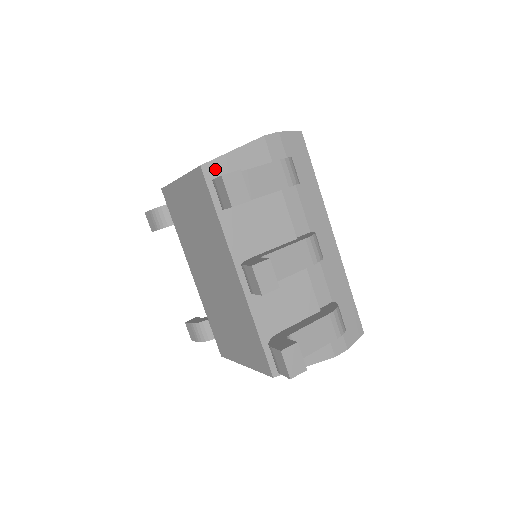
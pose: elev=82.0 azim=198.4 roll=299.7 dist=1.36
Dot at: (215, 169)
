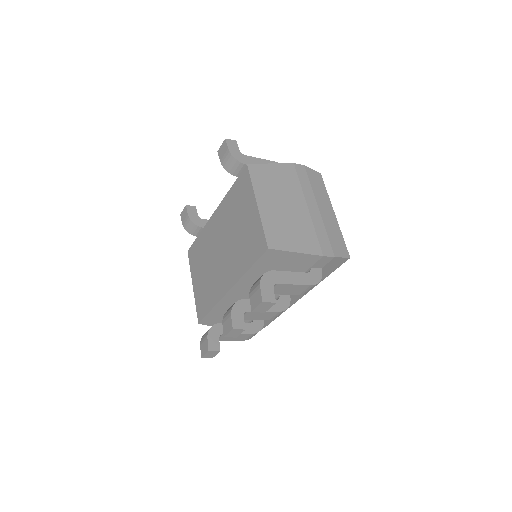
Dot at: (275, 254)
